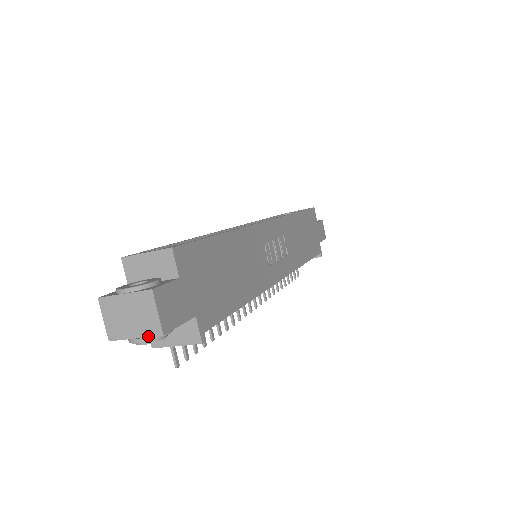
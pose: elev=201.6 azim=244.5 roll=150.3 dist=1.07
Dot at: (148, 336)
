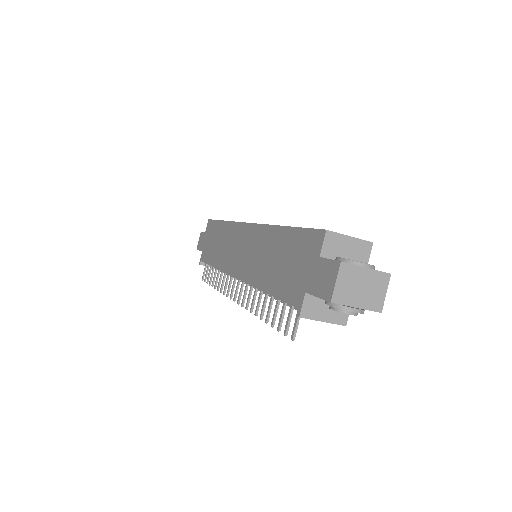
Dot at: (369, 309)
